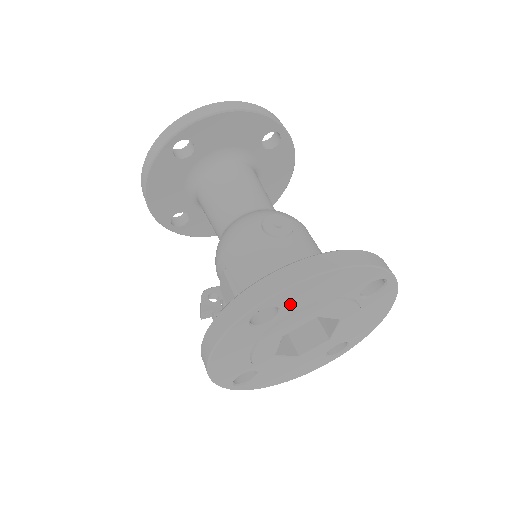
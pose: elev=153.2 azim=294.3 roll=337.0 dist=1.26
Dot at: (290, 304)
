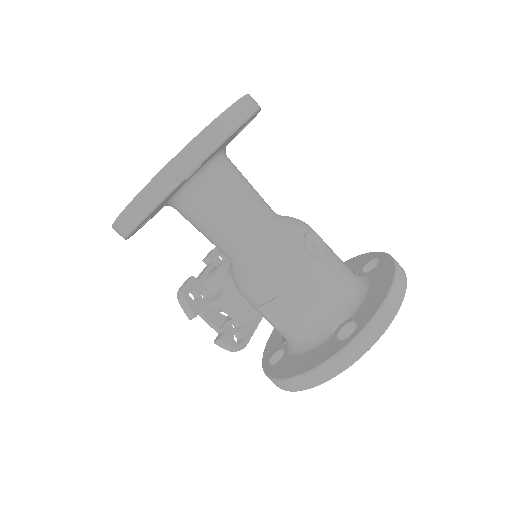
Dot at: occluded
